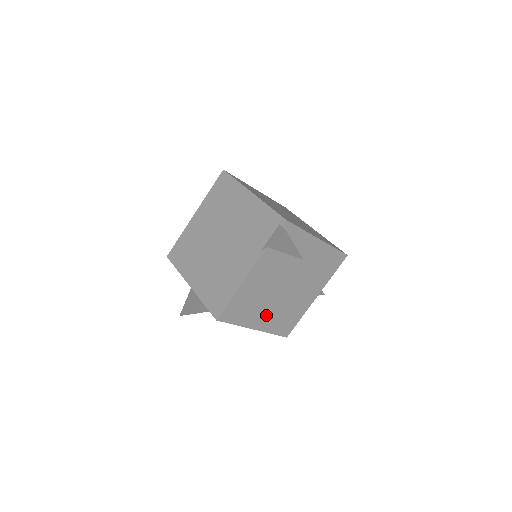
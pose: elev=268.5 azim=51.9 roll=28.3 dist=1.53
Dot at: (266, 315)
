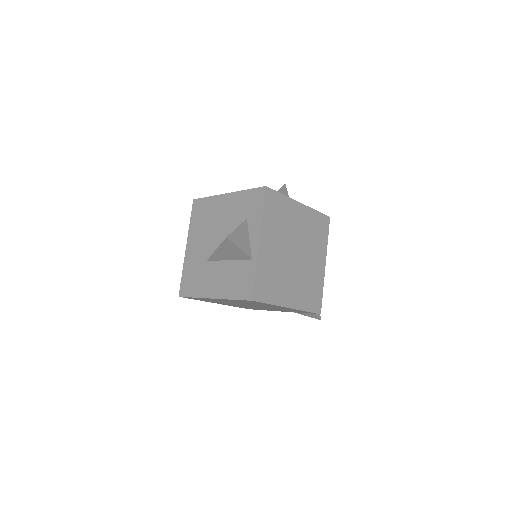
Dot at: occluded
